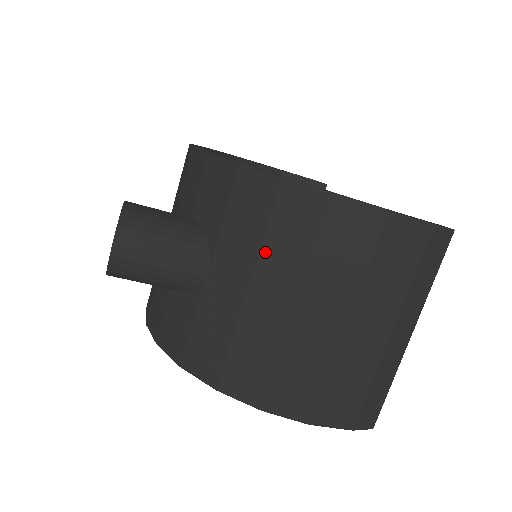
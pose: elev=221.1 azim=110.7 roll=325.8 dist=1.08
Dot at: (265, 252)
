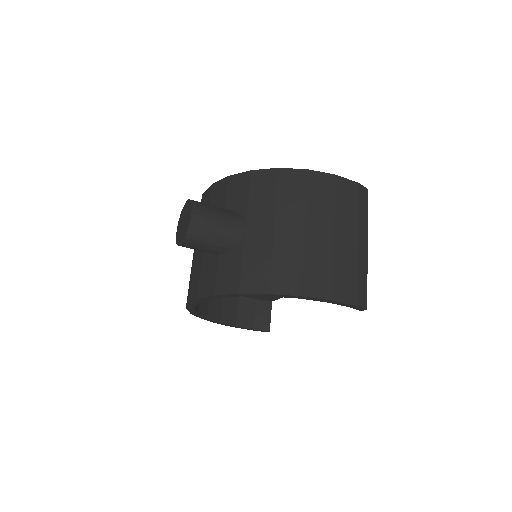
Dot at: (279, 206)
